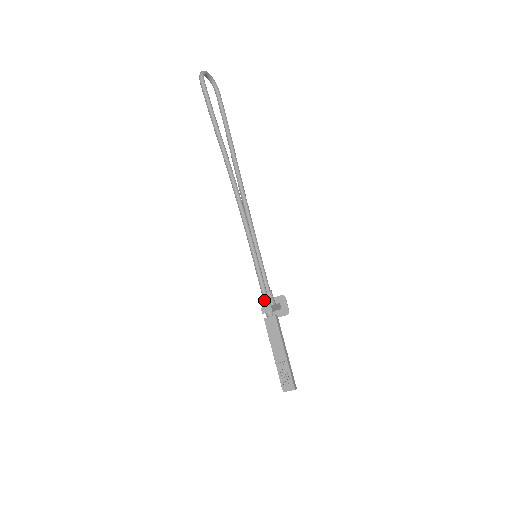
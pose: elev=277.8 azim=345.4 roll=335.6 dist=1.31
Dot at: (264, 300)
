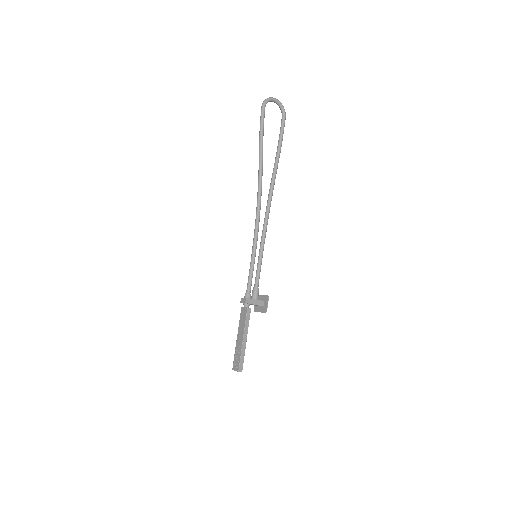
Dot at: (246, 292)
